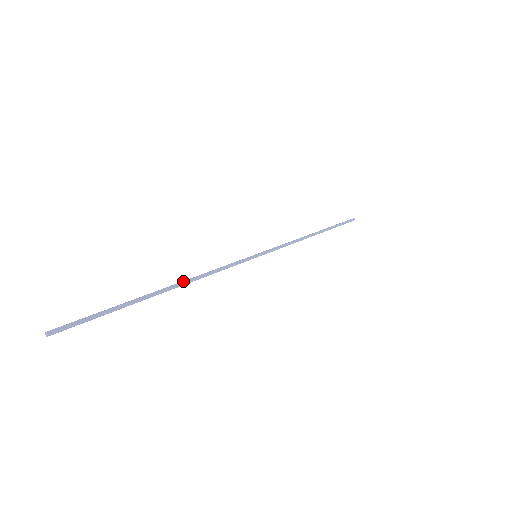
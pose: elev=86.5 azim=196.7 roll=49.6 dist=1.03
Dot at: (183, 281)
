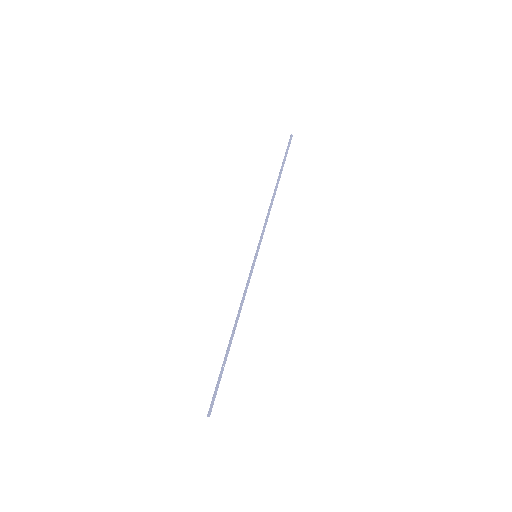
Dot at: (235, 323)
